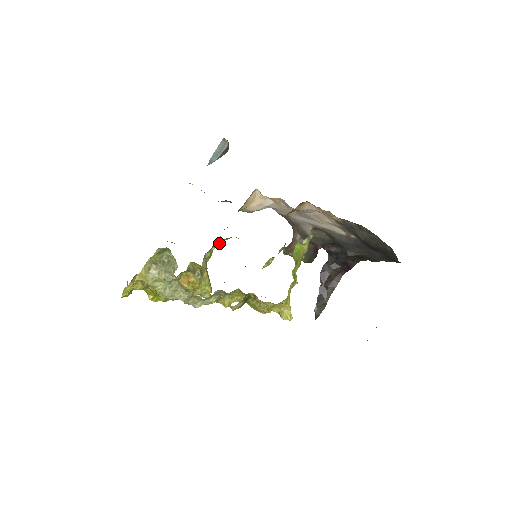
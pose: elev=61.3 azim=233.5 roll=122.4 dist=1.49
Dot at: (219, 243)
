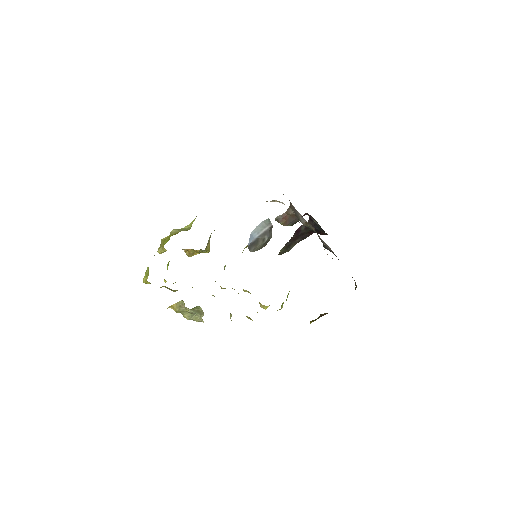
Dot at: occluded
